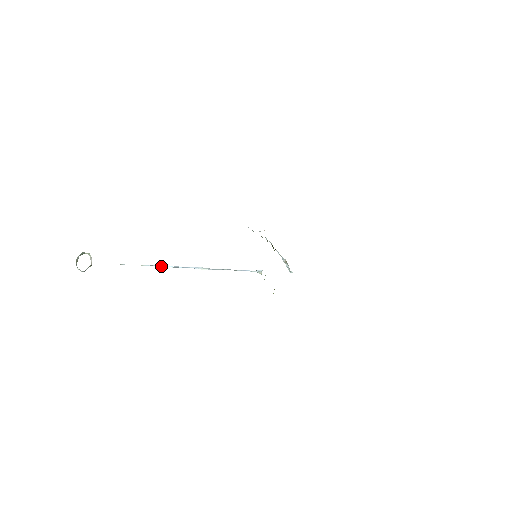
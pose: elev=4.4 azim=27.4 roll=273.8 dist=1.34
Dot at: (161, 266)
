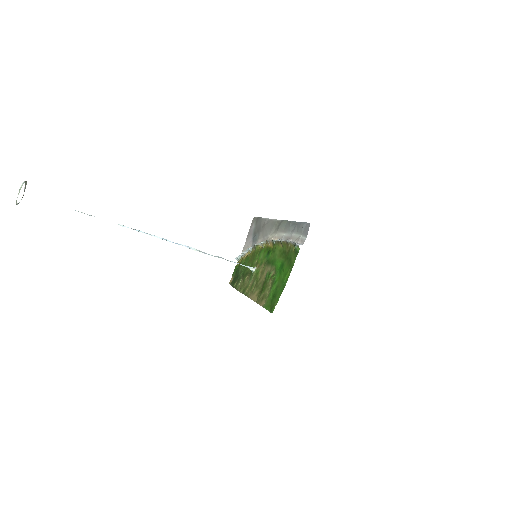
Dot at: (146, 233)
